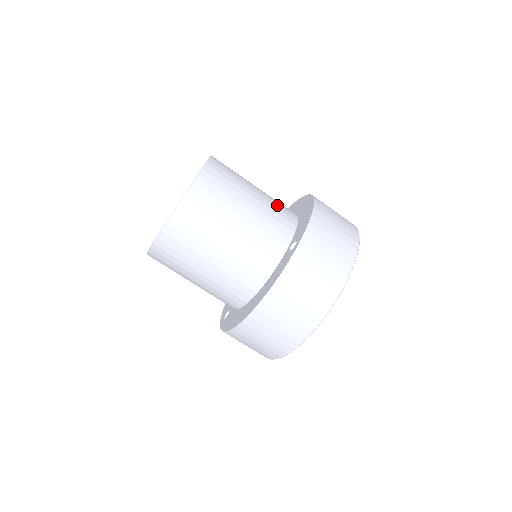
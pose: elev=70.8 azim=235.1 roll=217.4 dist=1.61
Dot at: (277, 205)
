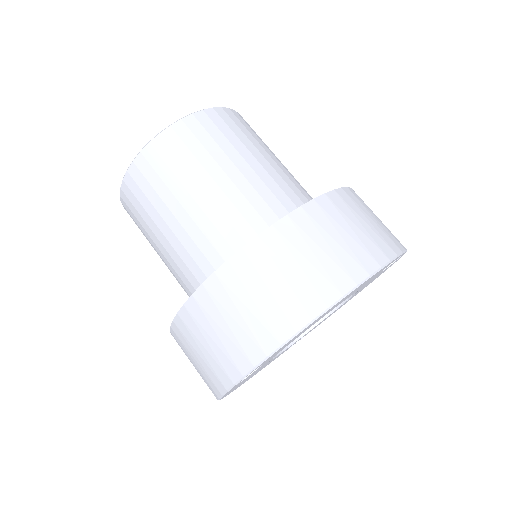
Dot at: occluded
